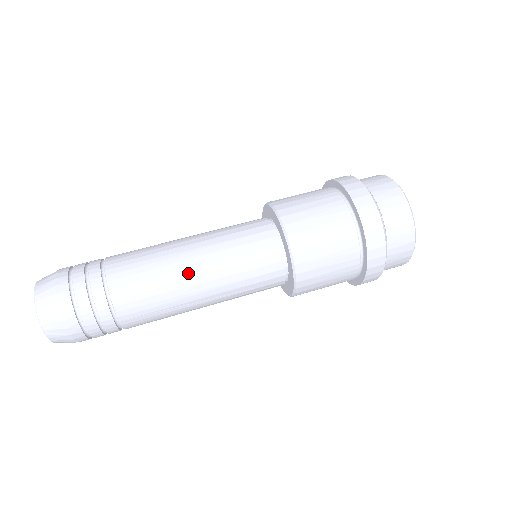
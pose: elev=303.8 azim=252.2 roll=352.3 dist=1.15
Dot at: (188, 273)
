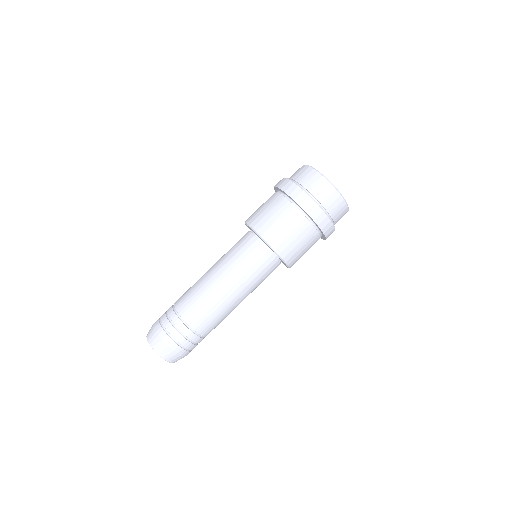
Dot at: (238, 304)
